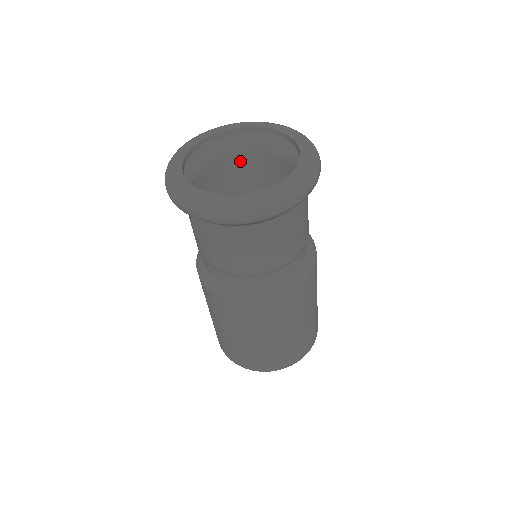
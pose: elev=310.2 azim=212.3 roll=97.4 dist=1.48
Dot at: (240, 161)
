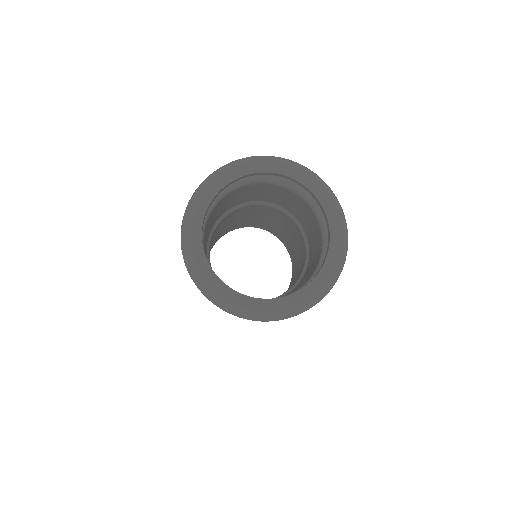
Dot at: (224, 199)
